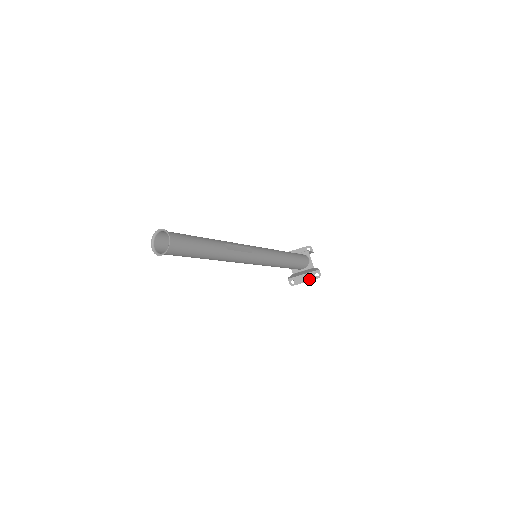
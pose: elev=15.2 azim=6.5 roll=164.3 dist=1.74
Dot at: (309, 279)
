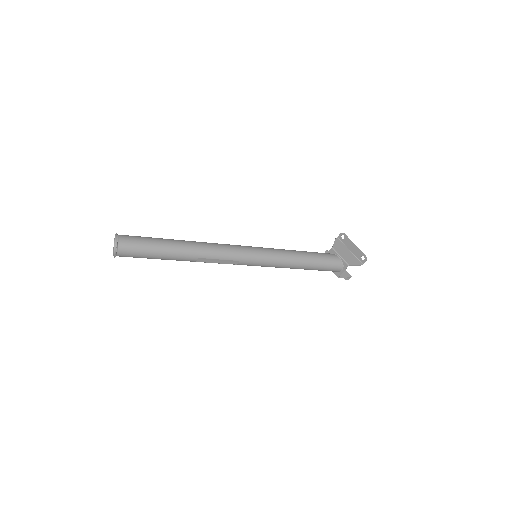
Dot at: occluded
